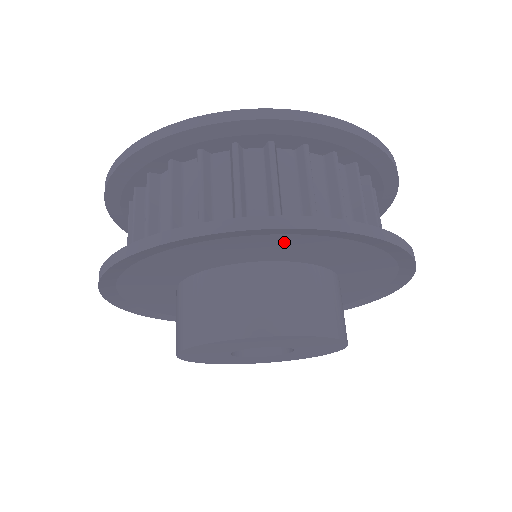
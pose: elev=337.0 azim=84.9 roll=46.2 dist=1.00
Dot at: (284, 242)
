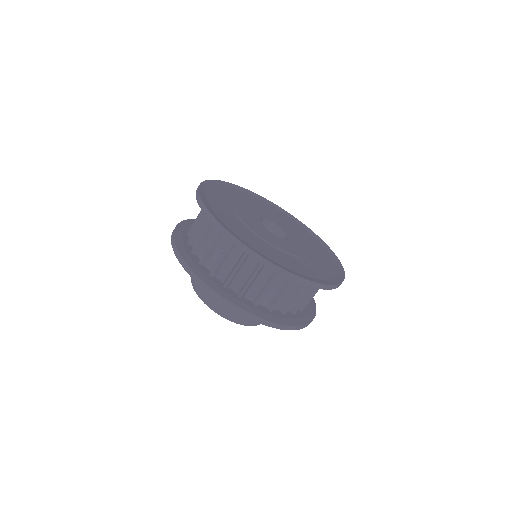
Dot at: occluded
